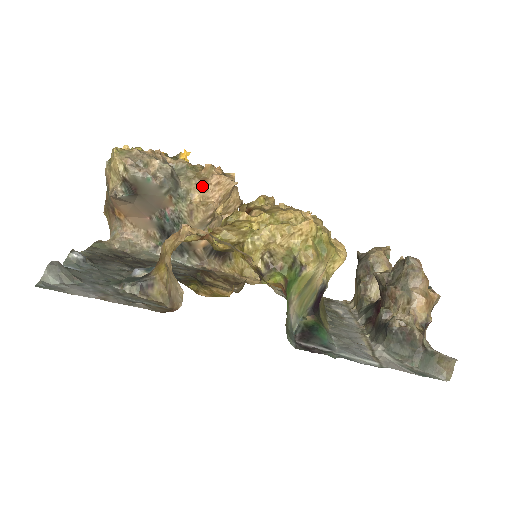
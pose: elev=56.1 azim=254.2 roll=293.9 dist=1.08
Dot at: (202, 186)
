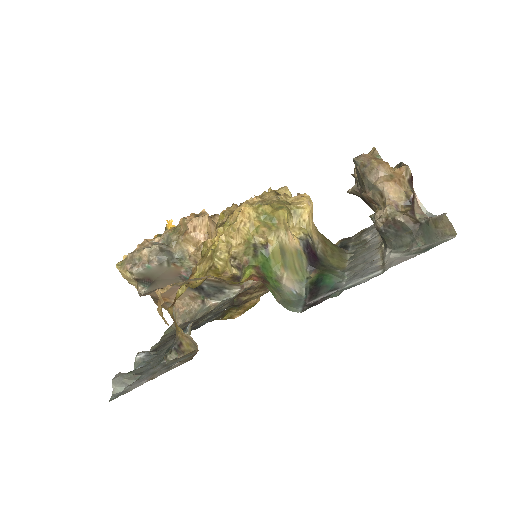
Dot at: (187, 239)
